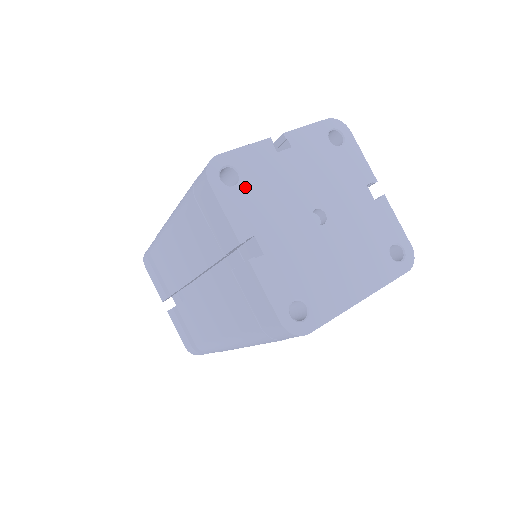
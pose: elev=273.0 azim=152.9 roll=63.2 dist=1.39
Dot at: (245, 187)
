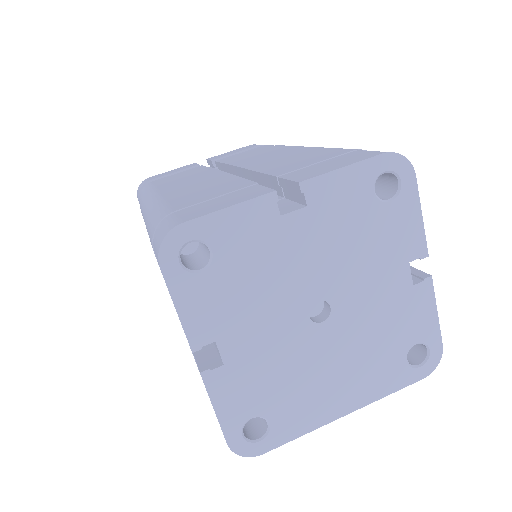
Dot at: (216, 273)
